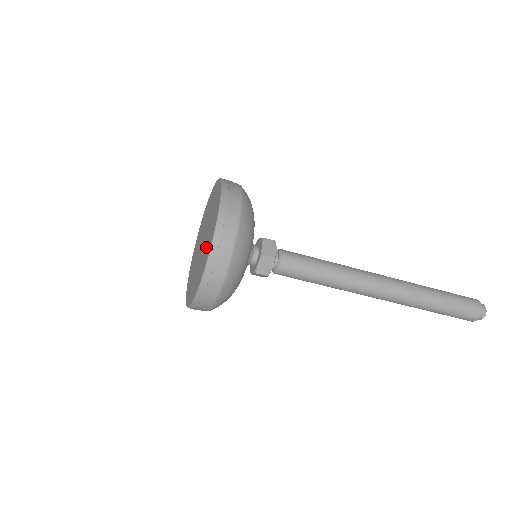
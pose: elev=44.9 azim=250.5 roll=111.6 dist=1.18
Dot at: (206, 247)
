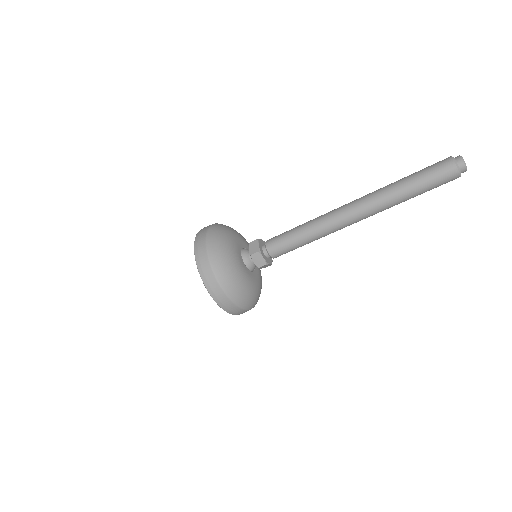
Dot at: occluded
